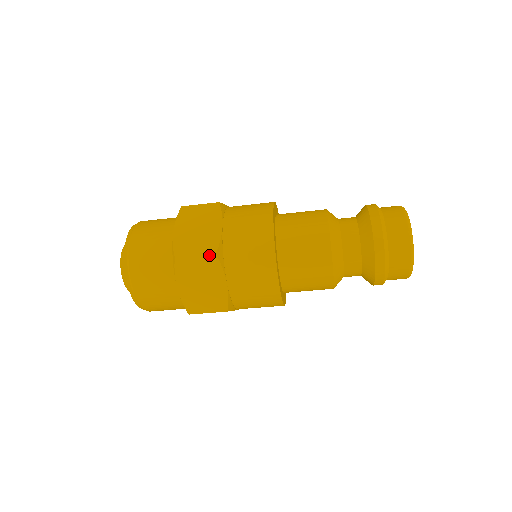
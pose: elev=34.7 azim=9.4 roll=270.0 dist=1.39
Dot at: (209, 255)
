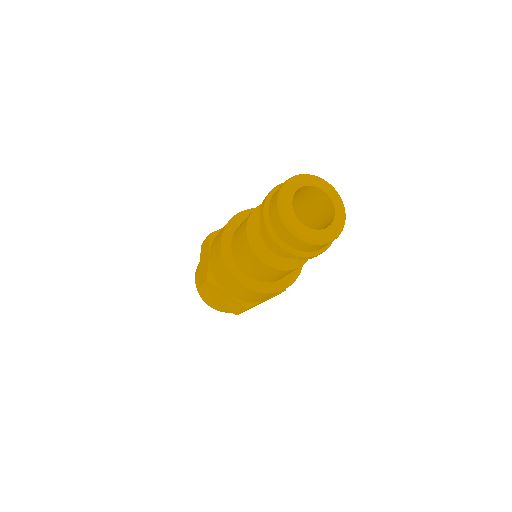
Dot at: (206, 282)
